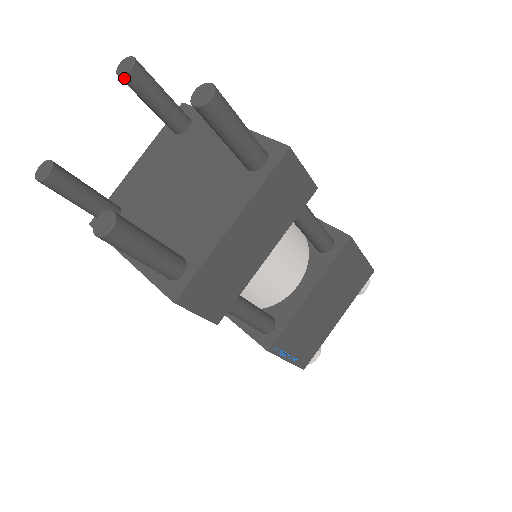
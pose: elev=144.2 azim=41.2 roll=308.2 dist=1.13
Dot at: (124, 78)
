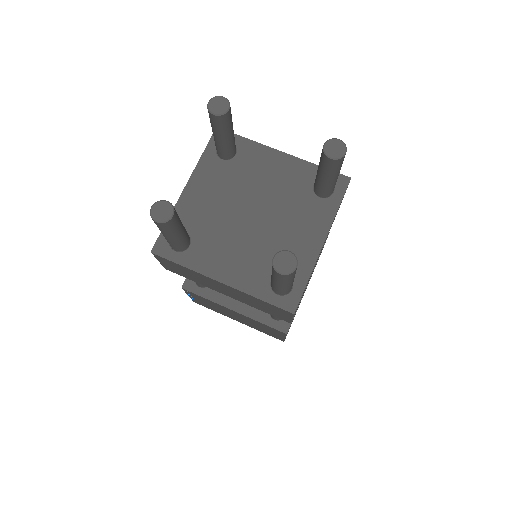
Dot at: (219, 118)
